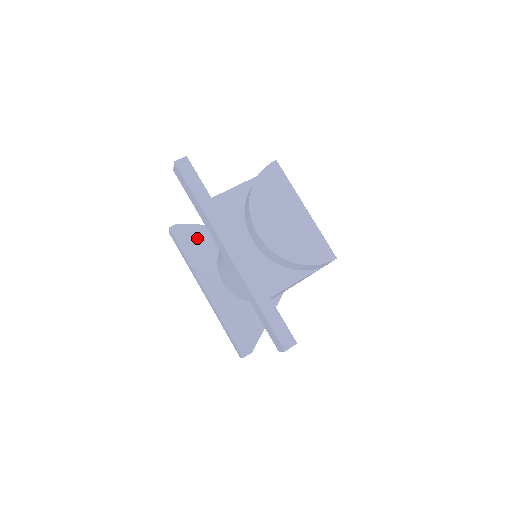
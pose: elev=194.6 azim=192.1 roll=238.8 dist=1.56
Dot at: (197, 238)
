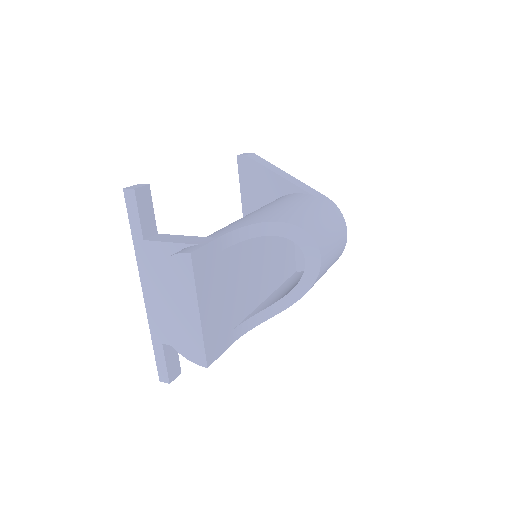
Dot at: (257, 179)
